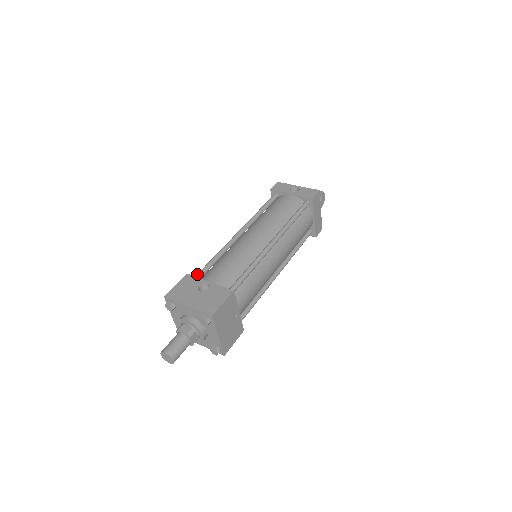
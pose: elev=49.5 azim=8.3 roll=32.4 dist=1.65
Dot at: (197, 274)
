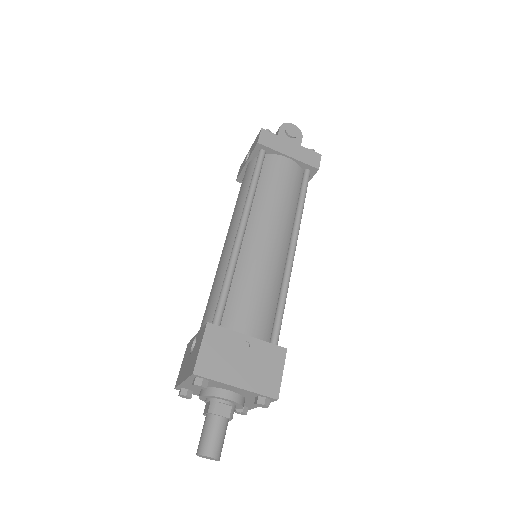
Dot at: occluded
